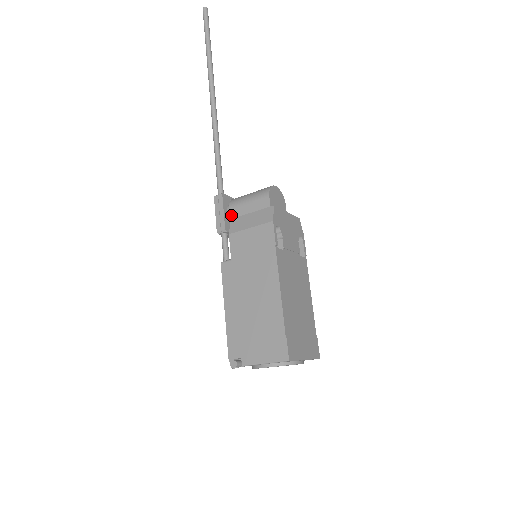
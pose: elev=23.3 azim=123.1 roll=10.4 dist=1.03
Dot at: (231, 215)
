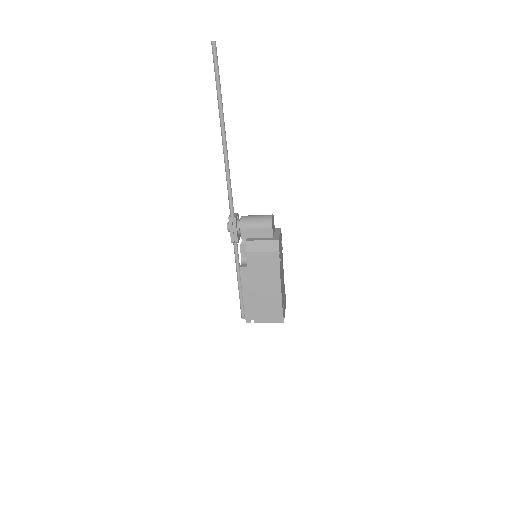
Dot at: (242, 234)
